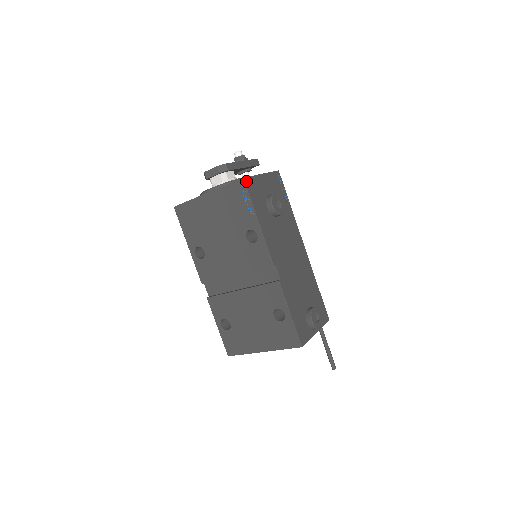
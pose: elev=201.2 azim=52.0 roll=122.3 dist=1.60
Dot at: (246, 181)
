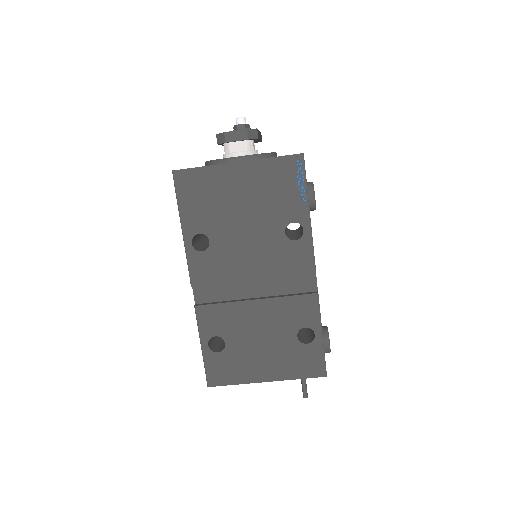
Dot at: occluded
